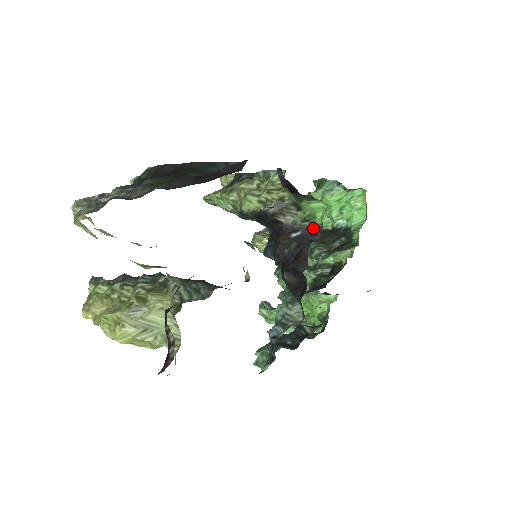
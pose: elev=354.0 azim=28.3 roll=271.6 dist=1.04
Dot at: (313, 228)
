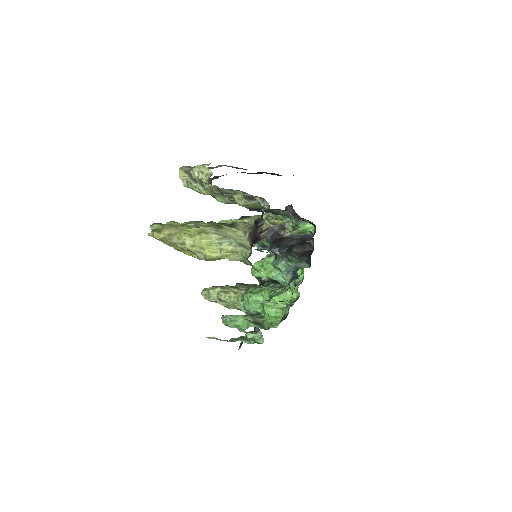
Dot at: (307, 235)
